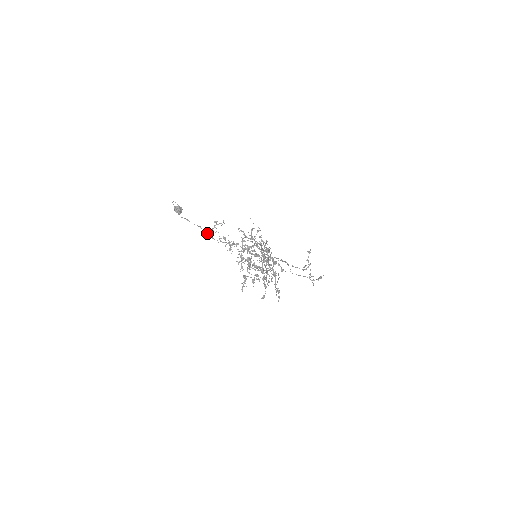
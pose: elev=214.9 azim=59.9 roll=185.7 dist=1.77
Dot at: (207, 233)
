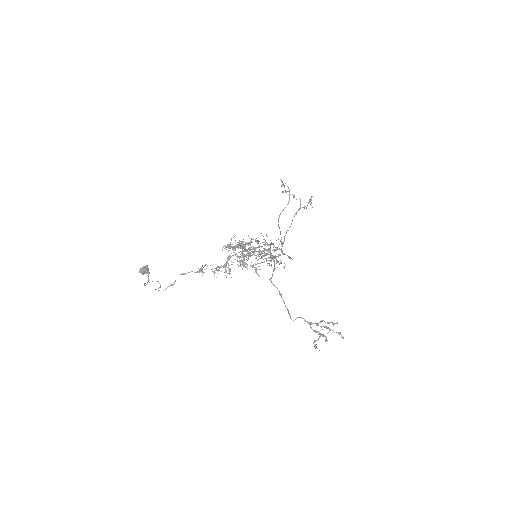
Dot at: occluded
